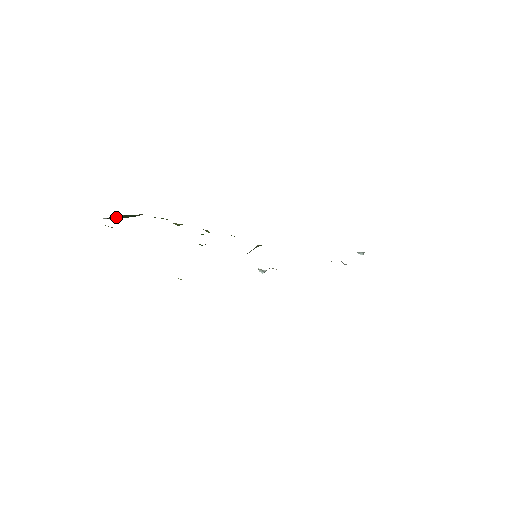
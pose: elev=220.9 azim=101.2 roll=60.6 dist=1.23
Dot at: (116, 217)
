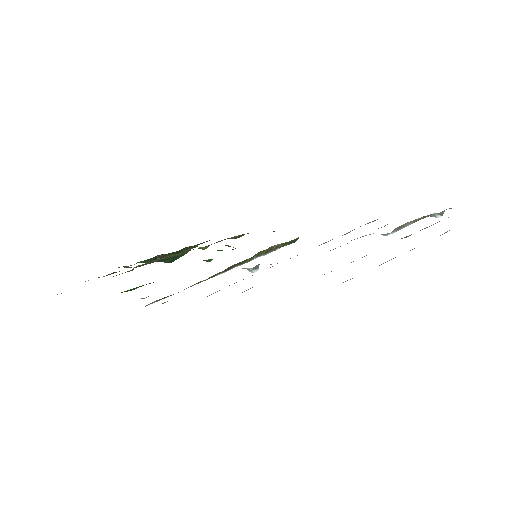
Dot at: (162, 259)
